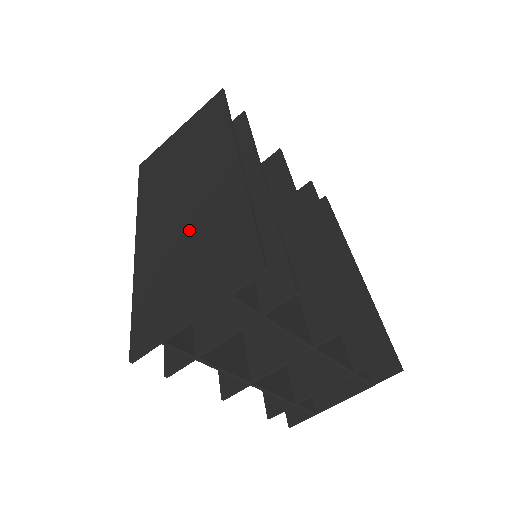
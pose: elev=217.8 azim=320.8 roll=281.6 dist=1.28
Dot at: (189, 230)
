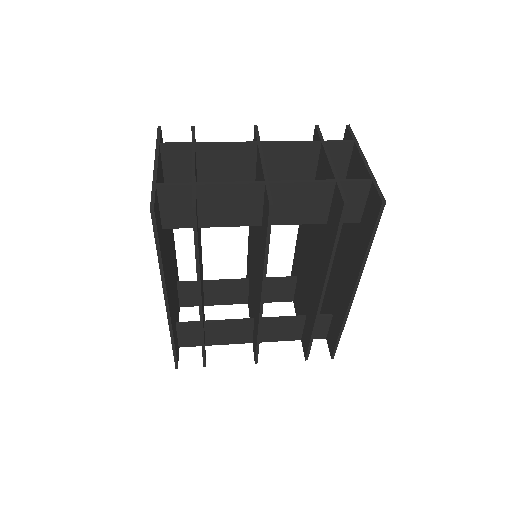
Dot at: occluded
